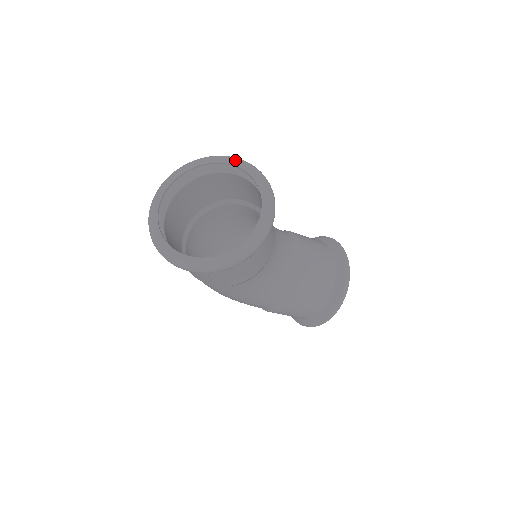
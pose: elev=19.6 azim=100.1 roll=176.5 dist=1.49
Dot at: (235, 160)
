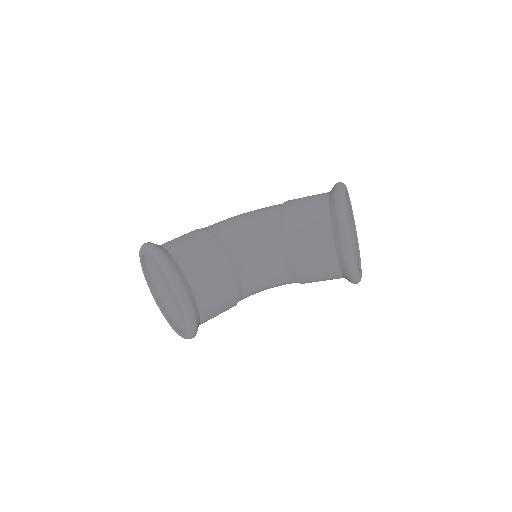
Dot at: (154, 259)
